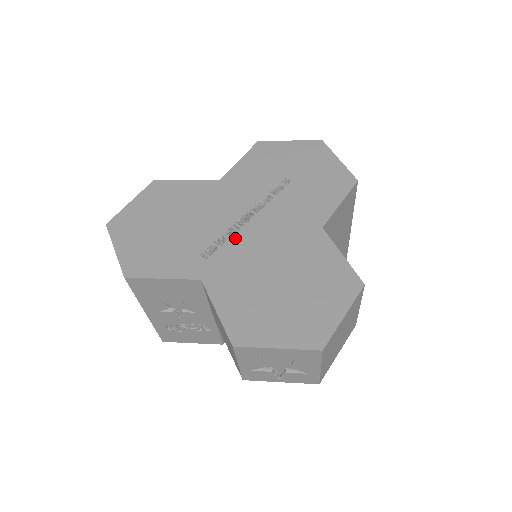
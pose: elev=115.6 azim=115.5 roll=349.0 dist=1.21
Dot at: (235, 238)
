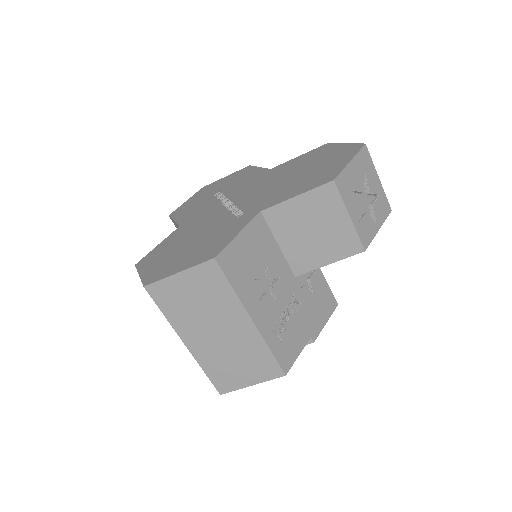
Dot at: (240, 204)
